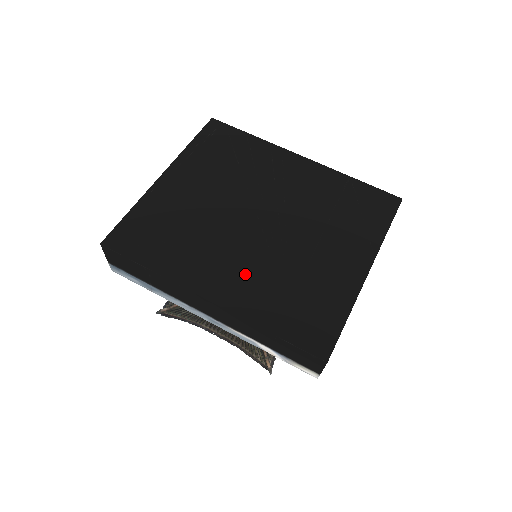
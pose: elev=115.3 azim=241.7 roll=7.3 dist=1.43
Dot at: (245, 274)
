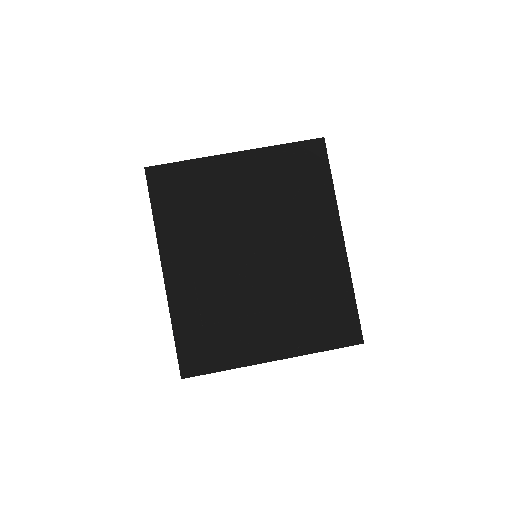
Dot at: (201, 281)
